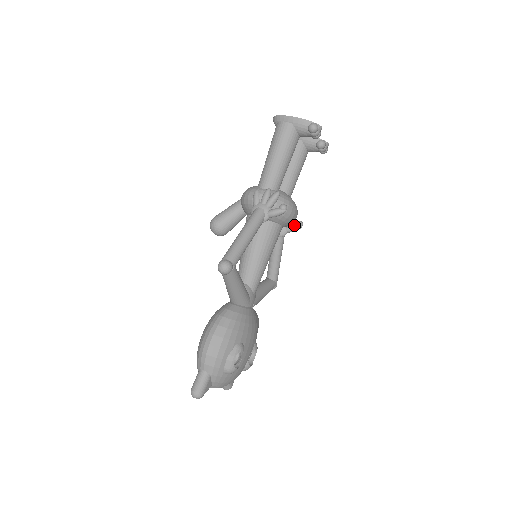
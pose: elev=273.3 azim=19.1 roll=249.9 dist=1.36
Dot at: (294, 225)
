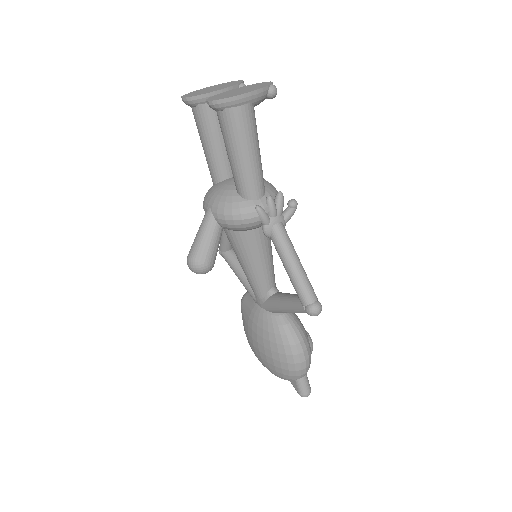
Dot at: occluded
